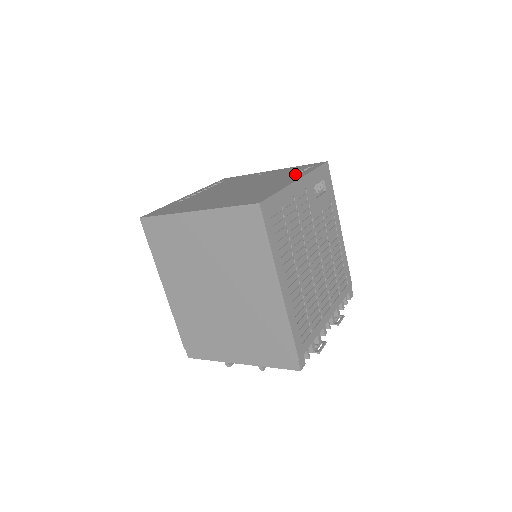
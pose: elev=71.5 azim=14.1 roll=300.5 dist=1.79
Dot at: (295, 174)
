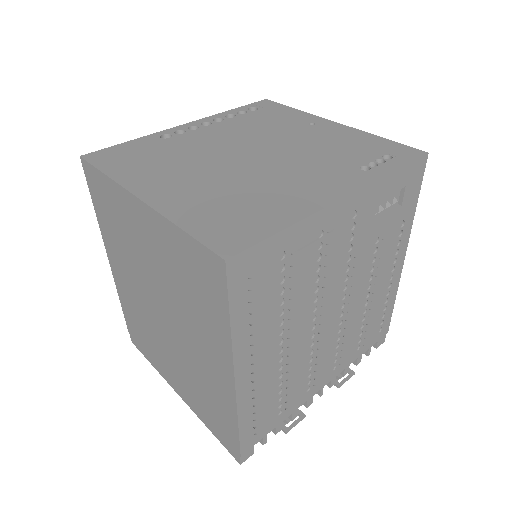
Dot at: (353, 169)
